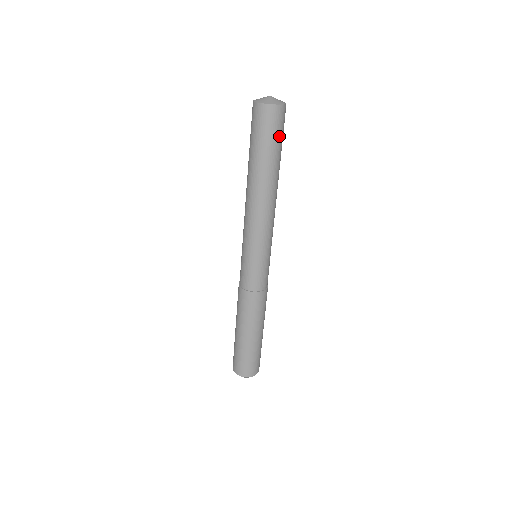
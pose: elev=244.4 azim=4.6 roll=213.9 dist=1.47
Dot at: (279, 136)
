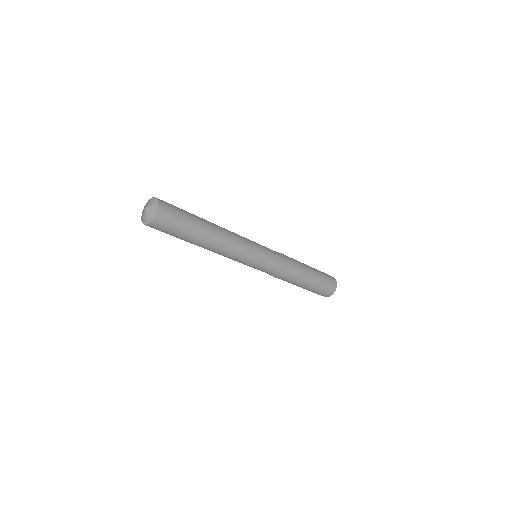
Dot at: (177, 225)
